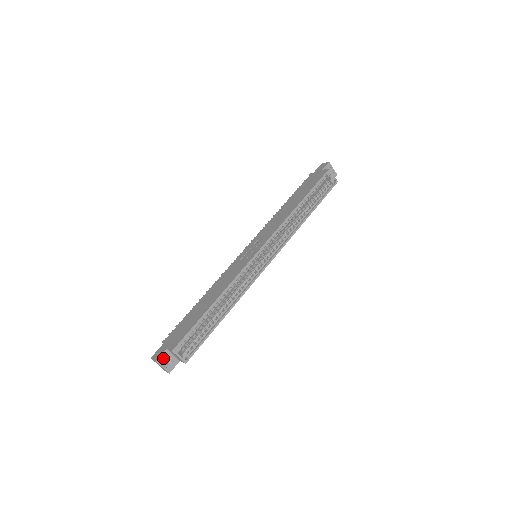
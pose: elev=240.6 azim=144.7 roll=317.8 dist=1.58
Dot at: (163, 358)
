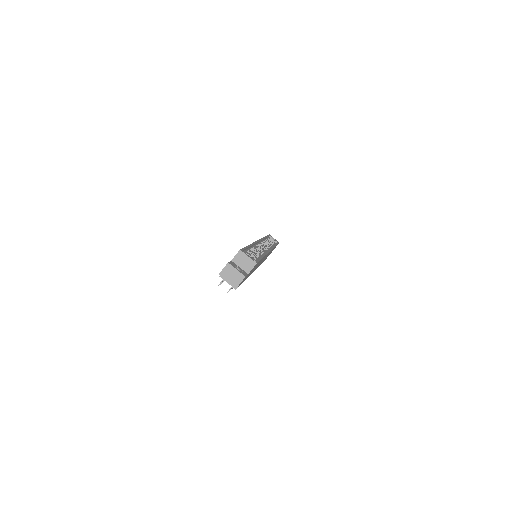
Dot at: (233, 265)
